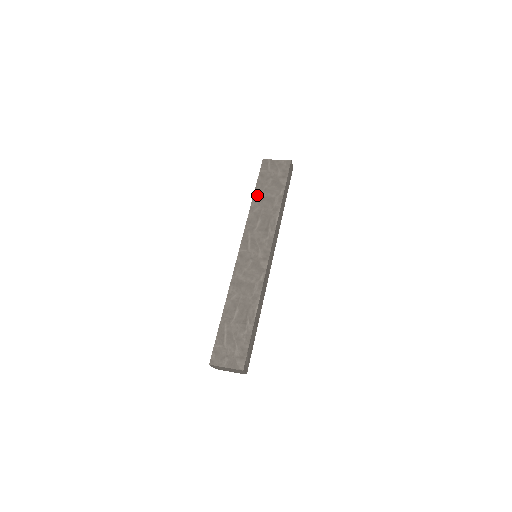
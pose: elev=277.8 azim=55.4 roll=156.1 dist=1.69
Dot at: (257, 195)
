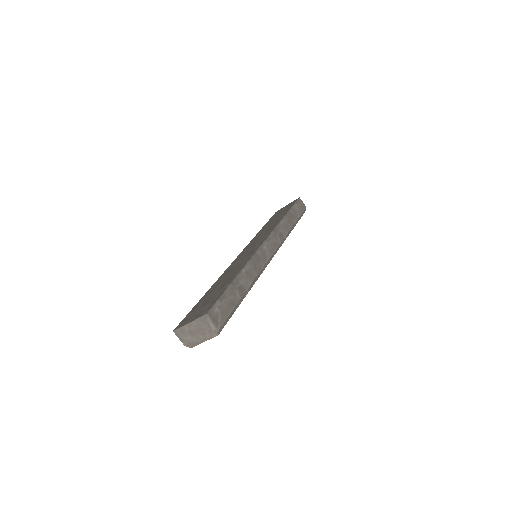
Dot at: (265, 226)
